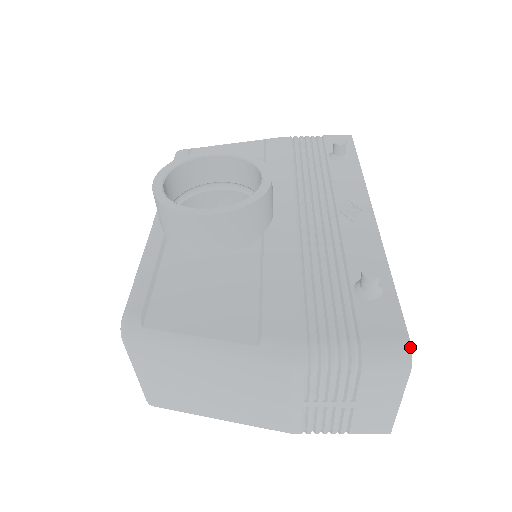
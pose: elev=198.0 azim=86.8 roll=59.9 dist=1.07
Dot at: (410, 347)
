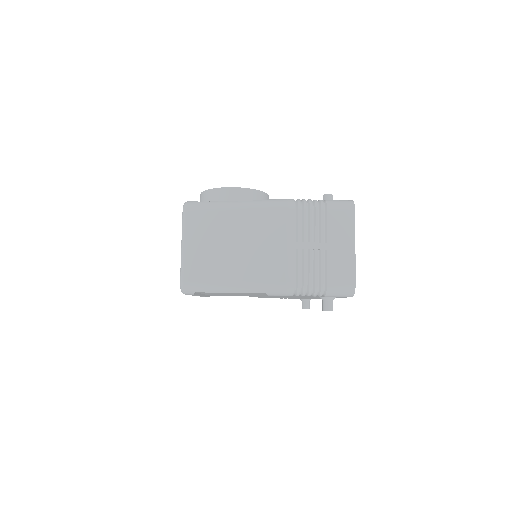
Dot at: (352, 201)
